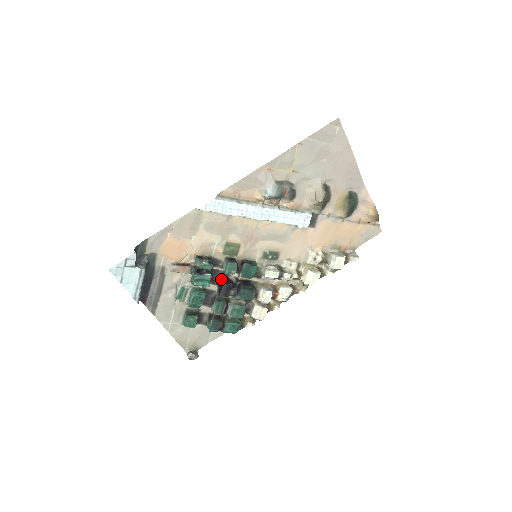
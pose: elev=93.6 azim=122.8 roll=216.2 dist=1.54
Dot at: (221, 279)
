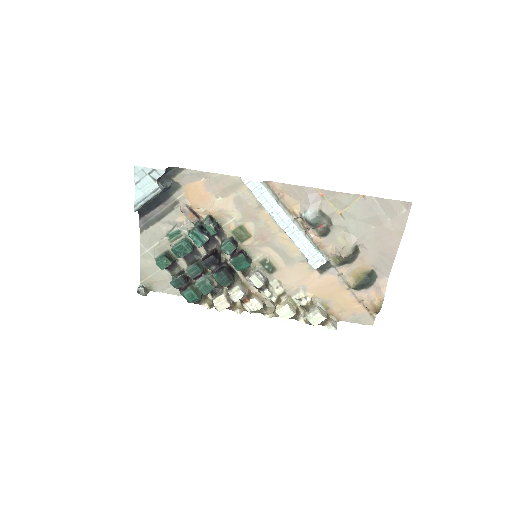
Dot at: (214, 250)
